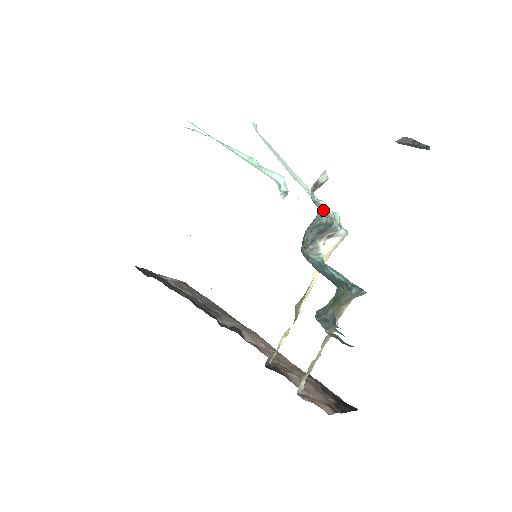
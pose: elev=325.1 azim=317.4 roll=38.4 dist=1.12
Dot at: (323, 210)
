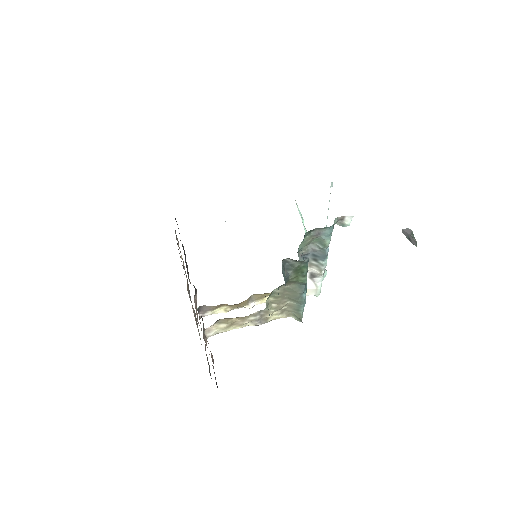
Dot at: occluded
